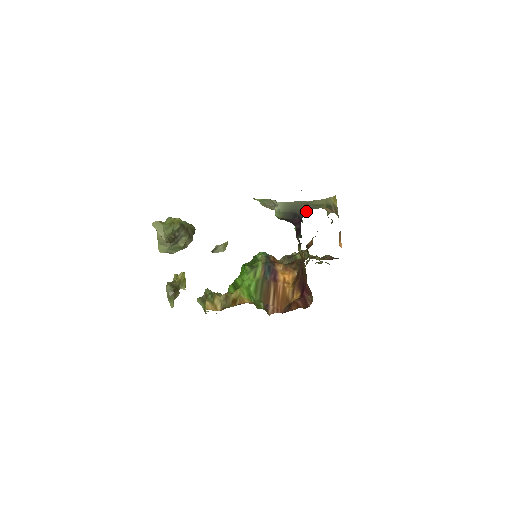
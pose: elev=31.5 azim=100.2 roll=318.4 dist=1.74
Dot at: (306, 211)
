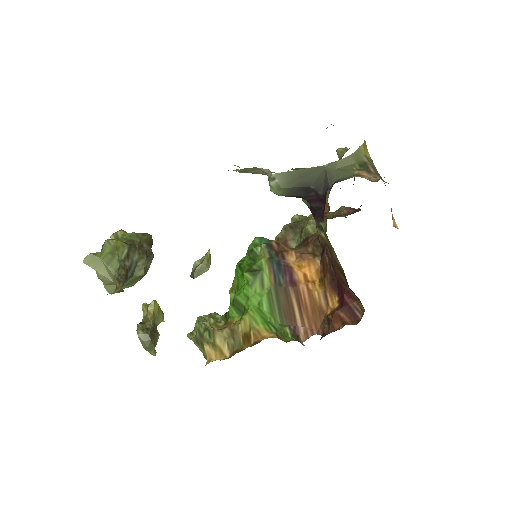
Dot at: (329, 184)
